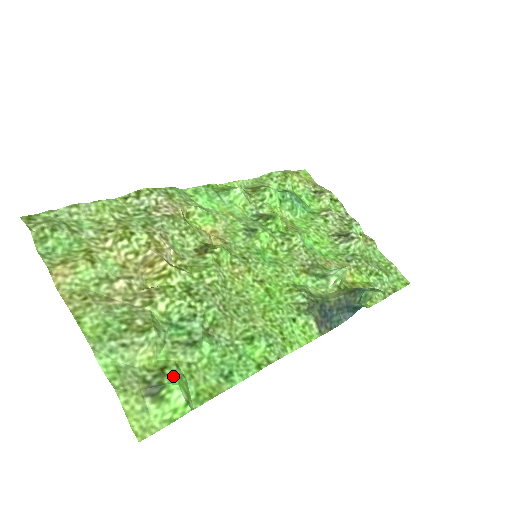
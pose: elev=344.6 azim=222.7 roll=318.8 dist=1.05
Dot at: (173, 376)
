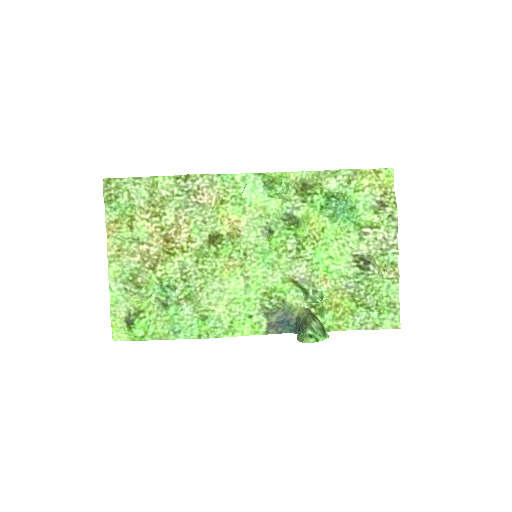
Dot at: (142, 320)
